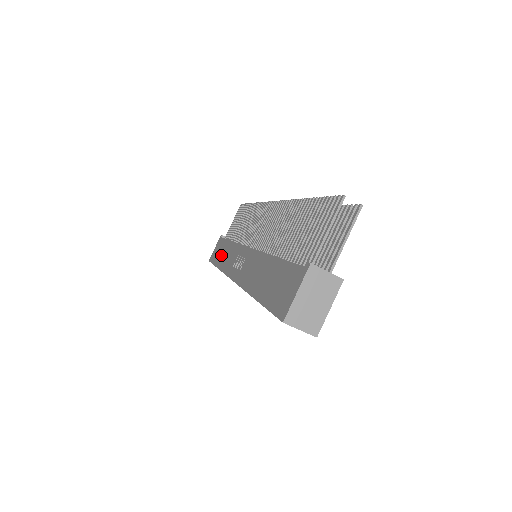
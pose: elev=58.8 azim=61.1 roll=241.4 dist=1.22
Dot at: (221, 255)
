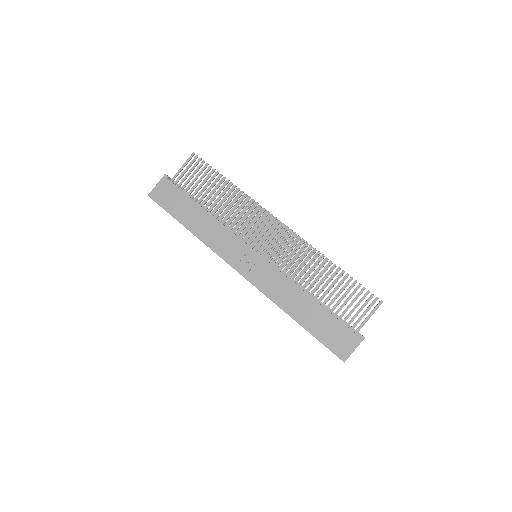
Dot at: (189, 216)
